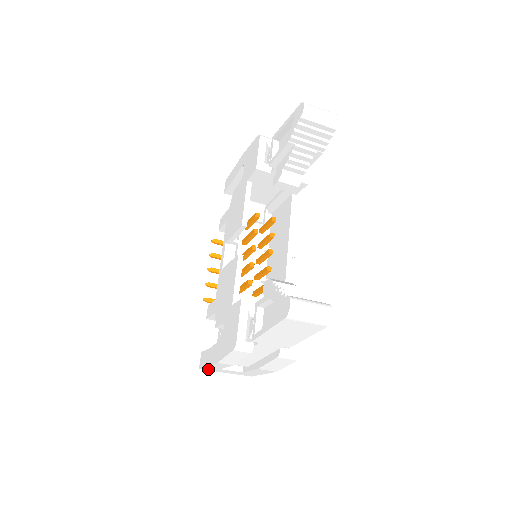
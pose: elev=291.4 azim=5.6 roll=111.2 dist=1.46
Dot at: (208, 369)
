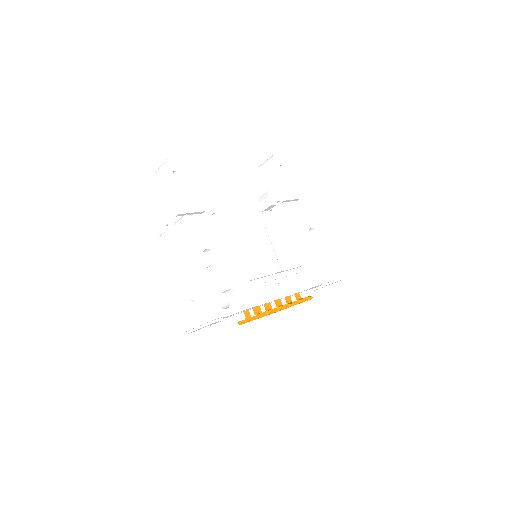
Dot at: (186, 324)
